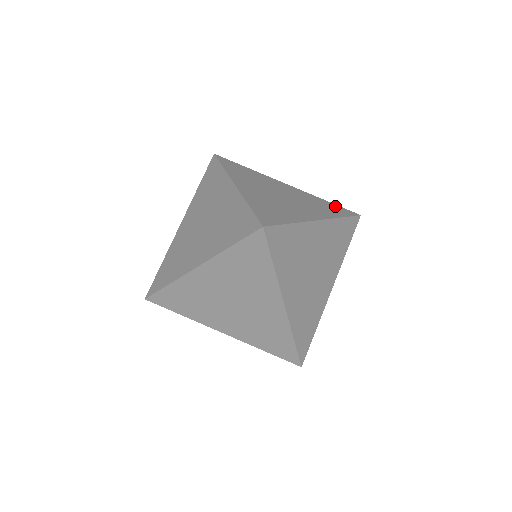
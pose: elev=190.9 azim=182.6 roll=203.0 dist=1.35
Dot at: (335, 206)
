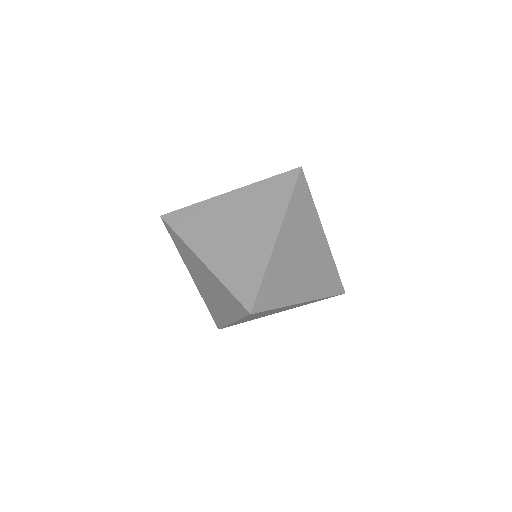
Dot at: occluded
